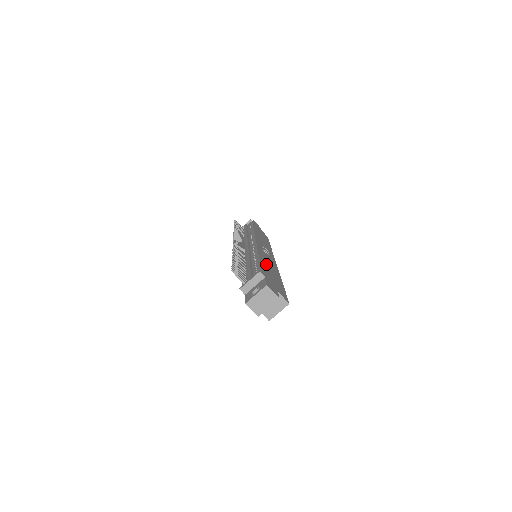
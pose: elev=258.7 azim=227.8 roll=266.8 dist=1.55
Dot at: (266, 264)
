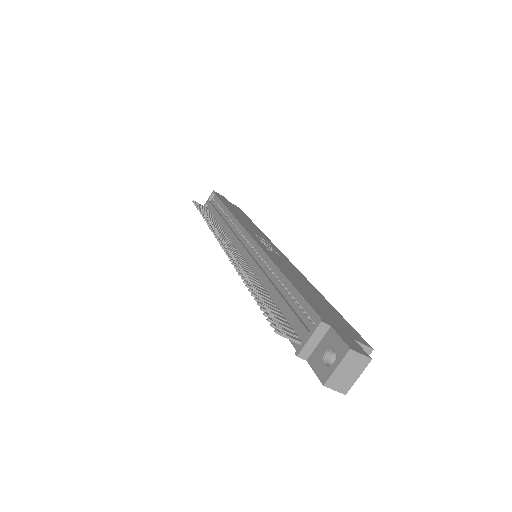
Dot at: (297, 282)
